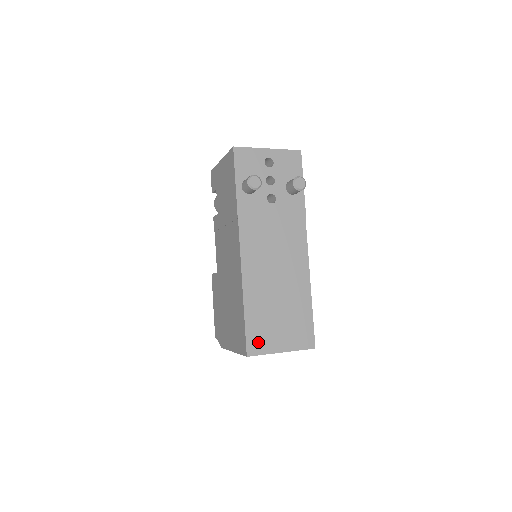
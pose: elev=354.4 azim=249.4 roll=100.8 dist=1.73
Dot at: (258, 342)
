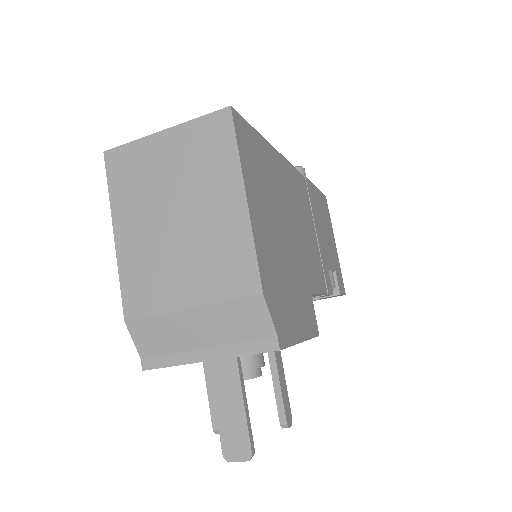
Dot at: occluded
